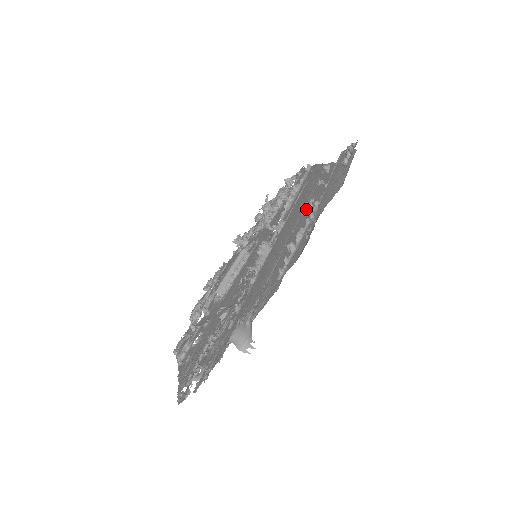
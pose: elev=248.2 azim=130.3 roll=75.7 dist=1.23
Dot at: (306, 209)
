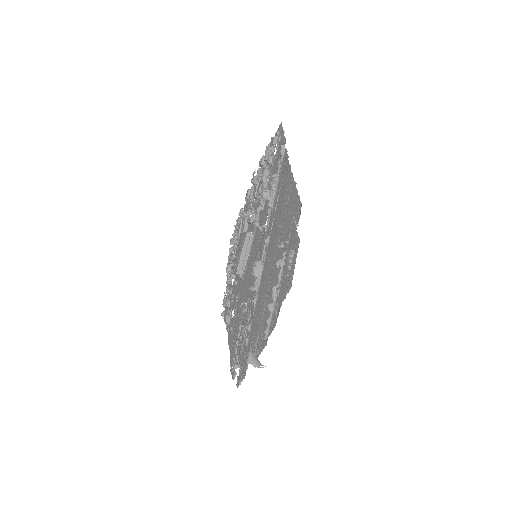
Dot at: occluded
